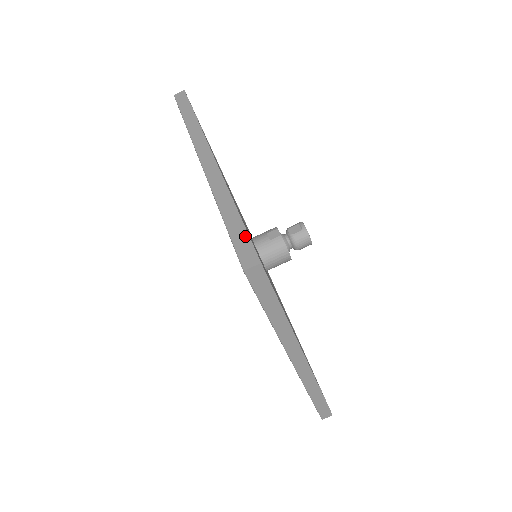
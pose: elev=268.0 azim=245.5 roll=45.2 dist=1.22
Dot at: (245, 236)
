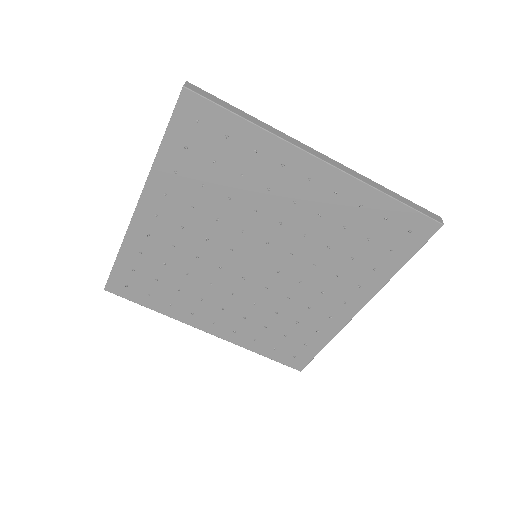
Dot at: occluded
